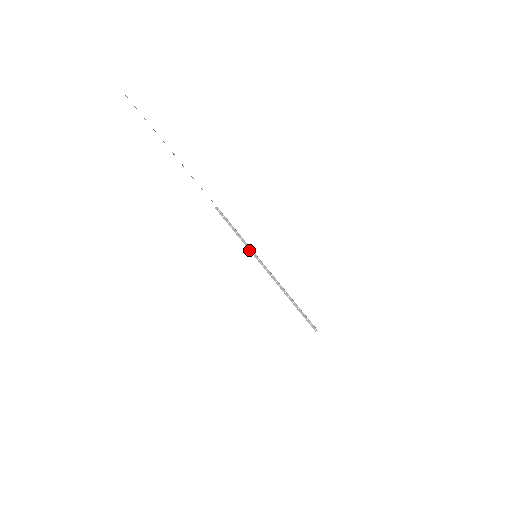
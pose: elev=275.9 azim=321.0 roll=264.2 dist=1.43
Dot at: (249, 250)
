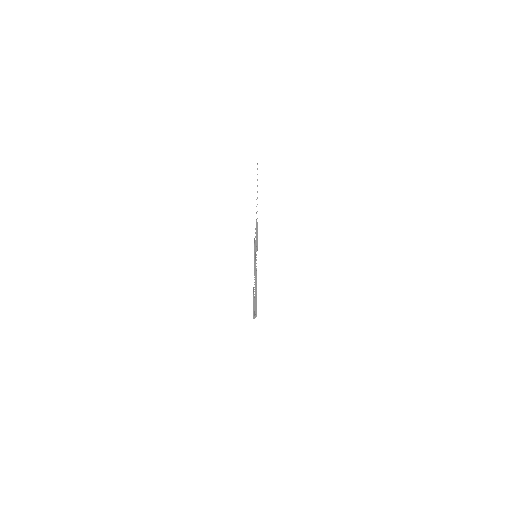
Dot at: (256, 249)
